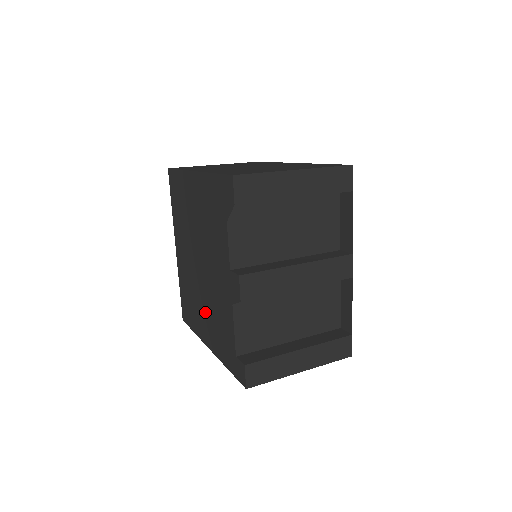
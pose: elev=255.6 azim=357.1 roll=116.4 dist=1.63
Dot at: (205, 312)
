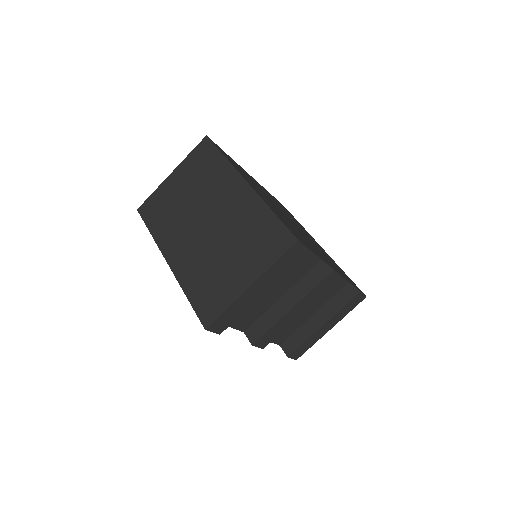
Dot at: occluded
